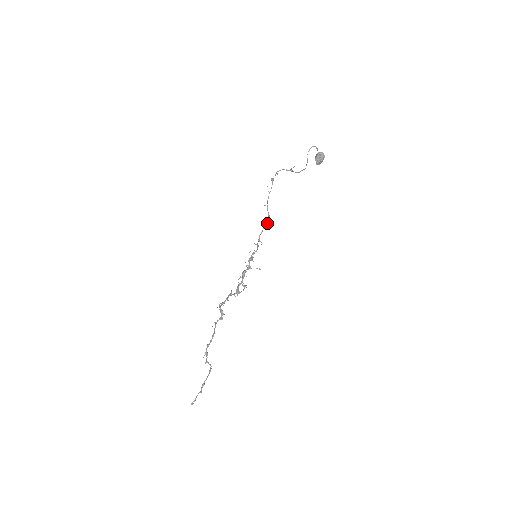
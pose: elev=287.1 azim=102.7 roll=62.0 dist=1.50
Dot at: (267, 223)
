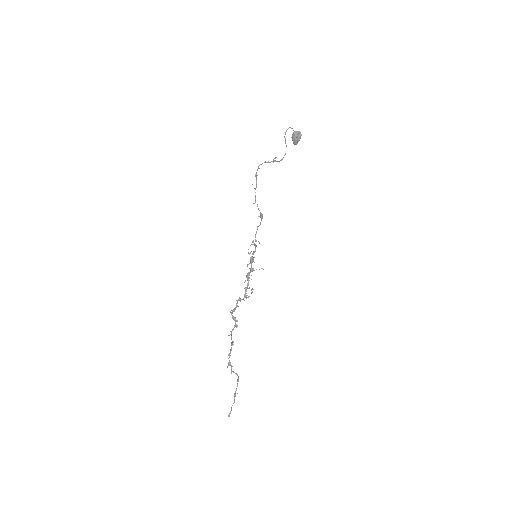
Dot at: occluded
